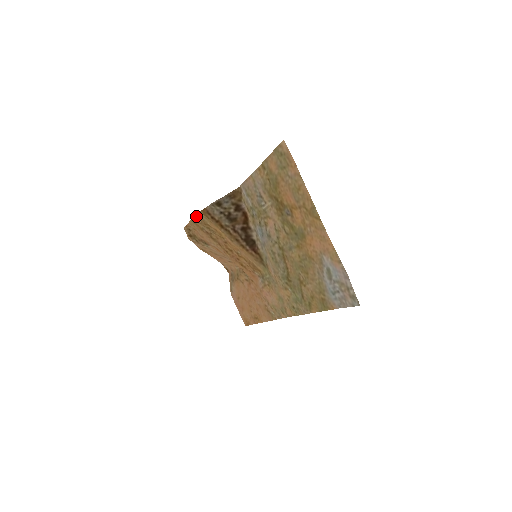
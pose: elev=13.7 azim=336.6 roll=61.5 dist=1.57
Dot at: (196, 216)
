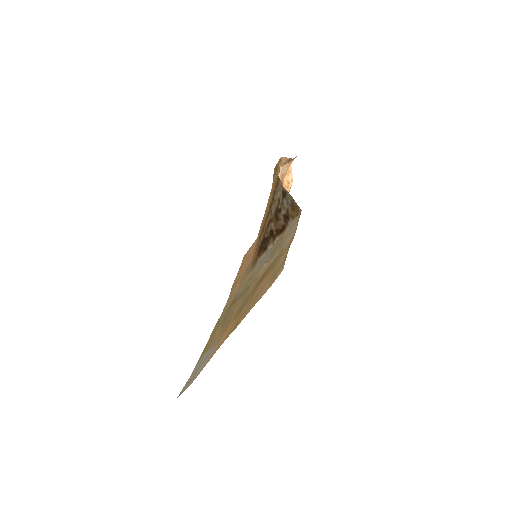
Dot at: occluded
